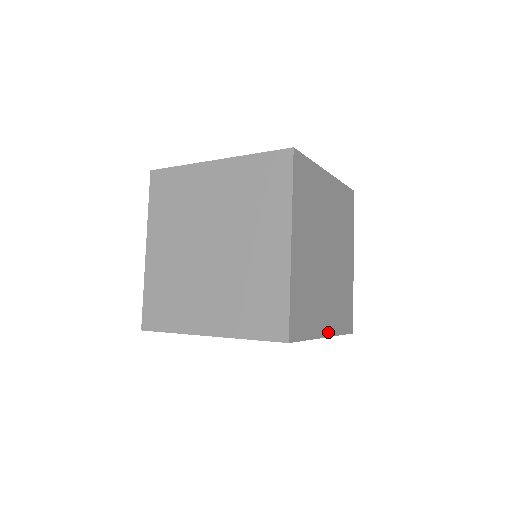
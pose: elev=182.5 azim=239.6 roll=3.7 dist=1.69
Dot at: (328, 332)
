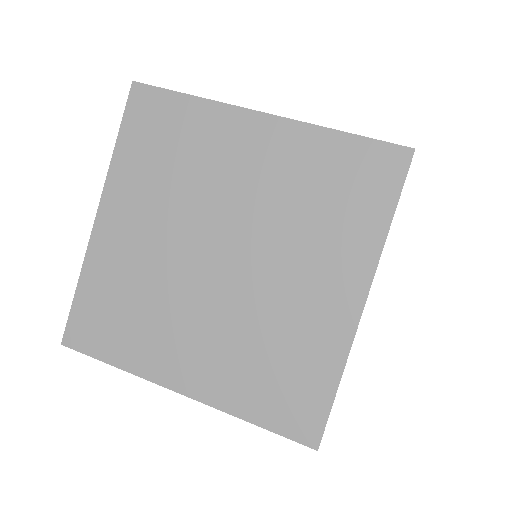
Dot at: occluded
